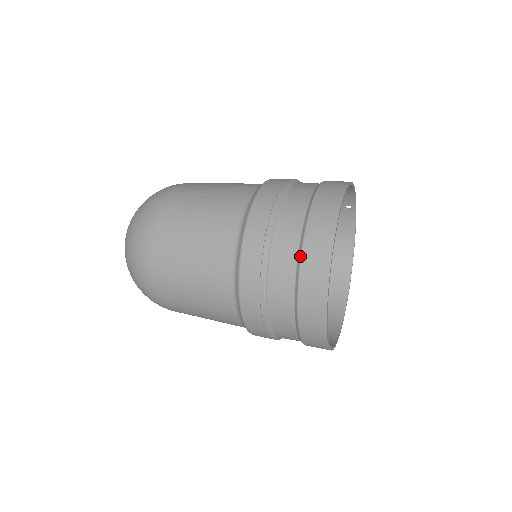
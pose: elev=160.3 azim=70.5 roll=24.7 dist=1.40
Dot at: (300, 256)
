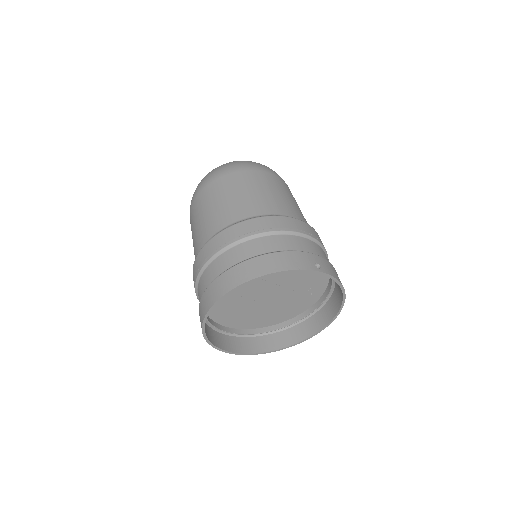
Dot at: occluded
